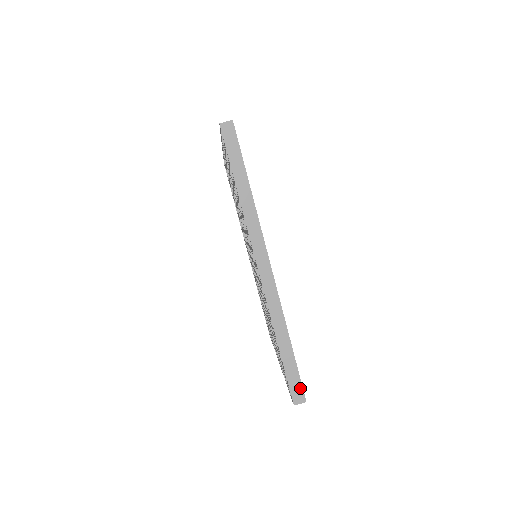
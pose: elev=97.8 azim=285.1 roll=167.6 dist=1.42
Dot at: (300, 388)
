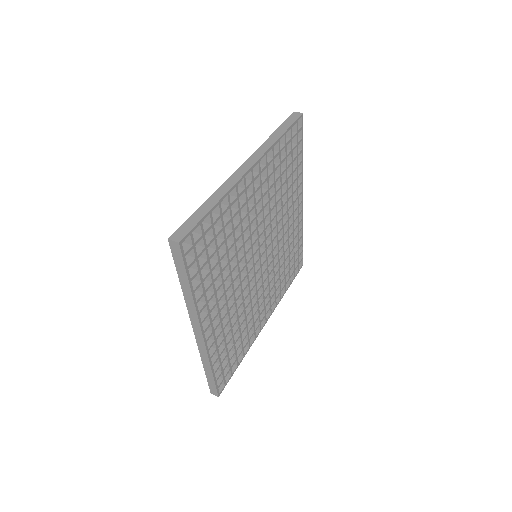
Dot at: (186, 232)
